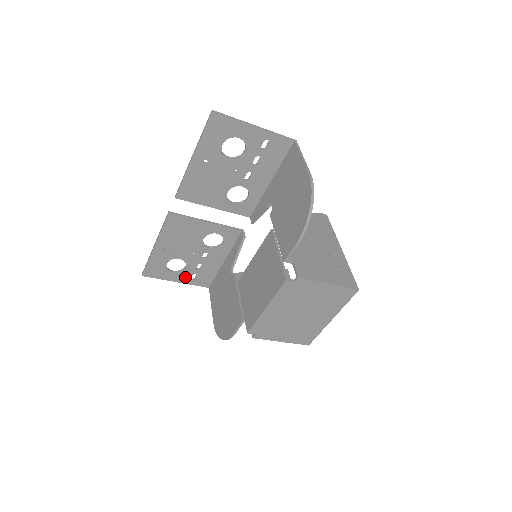
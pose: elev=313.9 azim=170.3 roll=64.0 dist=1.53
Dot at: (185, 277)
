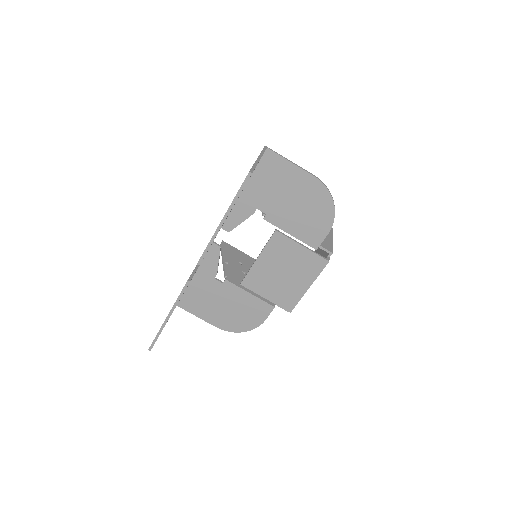
Dot at: occluded
